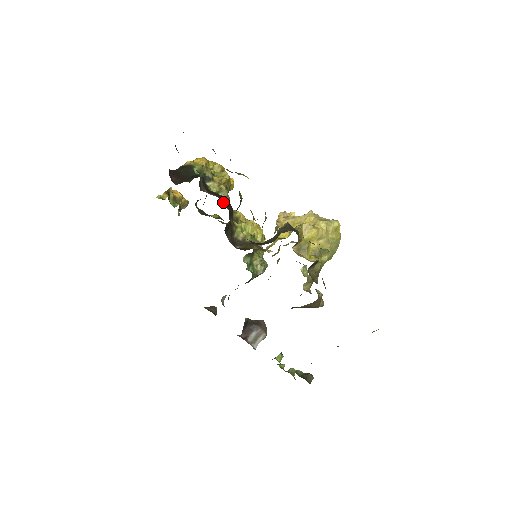
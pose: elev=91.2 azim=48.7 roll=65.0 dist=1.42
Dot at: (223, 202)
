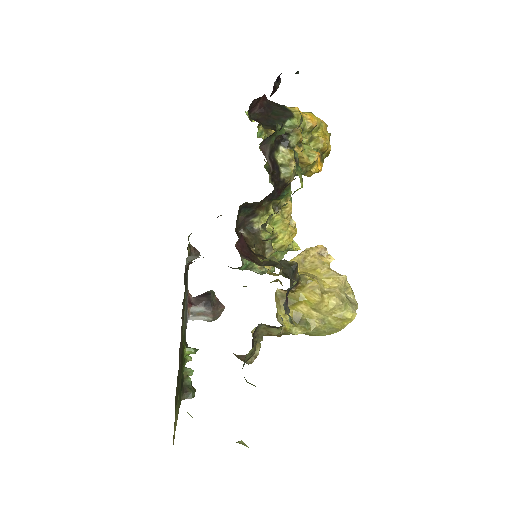
Dot at: (273, 179)
